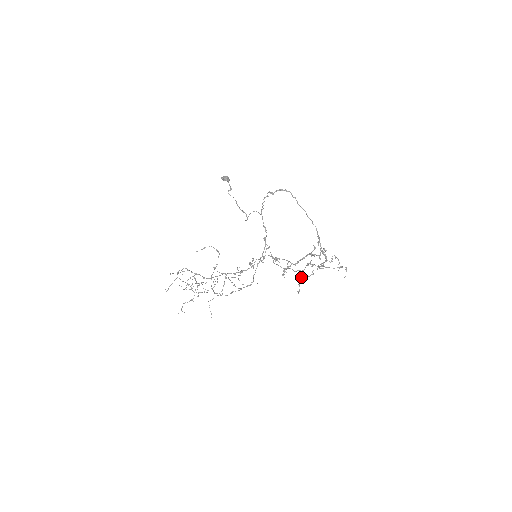
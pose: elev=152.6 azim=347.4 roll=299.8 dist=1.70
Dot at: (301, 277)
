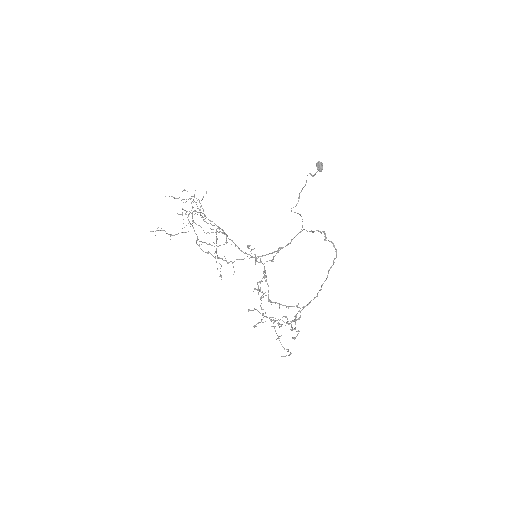
Dot at: occluded
